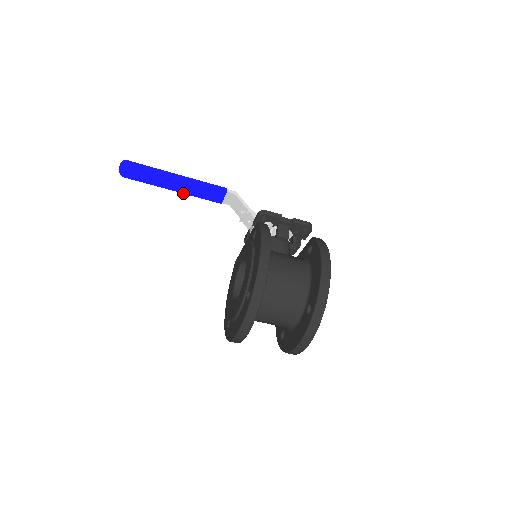
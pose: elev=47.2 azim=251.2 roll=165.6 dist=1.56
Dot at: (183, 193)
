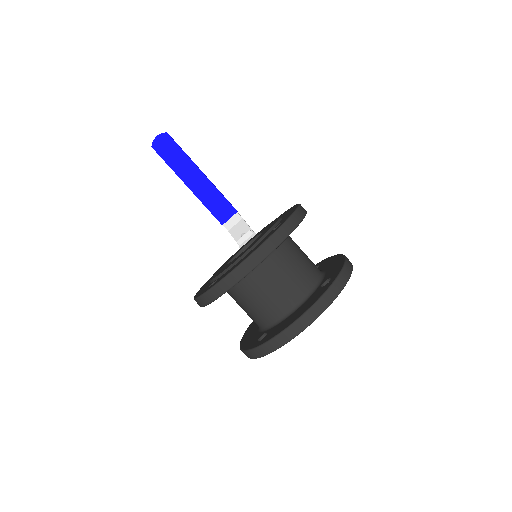
Dot at: (194, 194)
